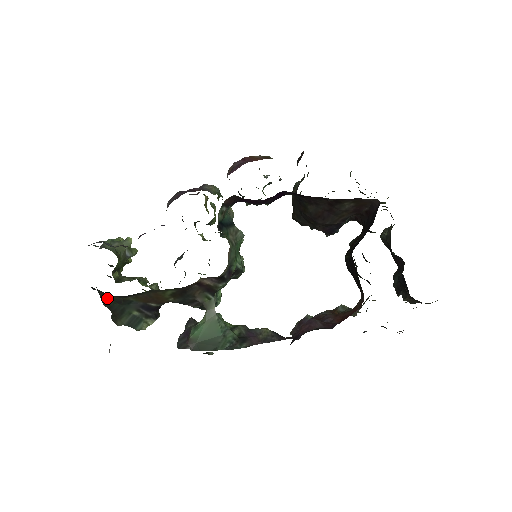
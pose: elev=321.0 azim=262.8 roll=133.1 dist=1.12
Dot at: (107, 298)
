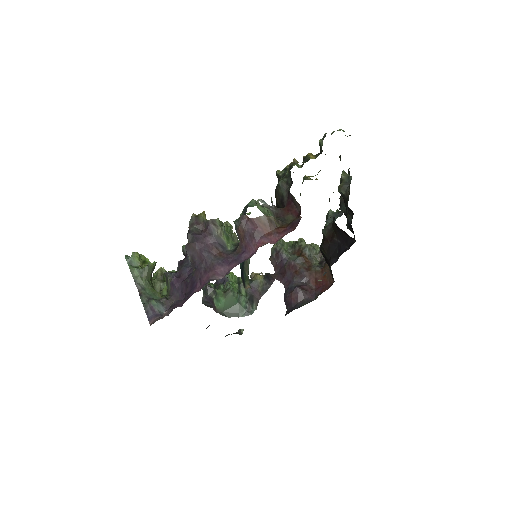
Dot at: occluded
